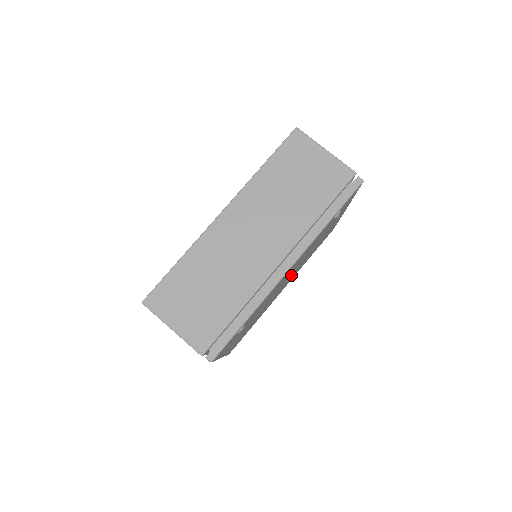
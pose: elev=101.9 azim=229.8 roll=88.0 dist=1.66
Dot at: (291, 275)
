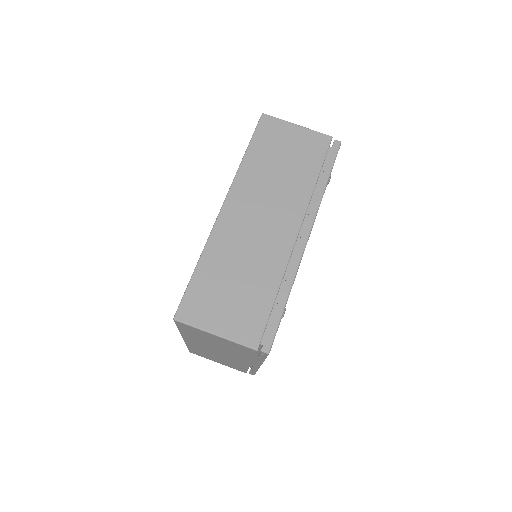
Dot at: occluded
